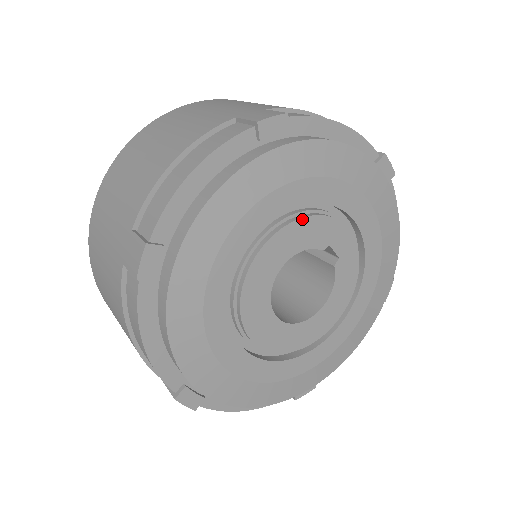
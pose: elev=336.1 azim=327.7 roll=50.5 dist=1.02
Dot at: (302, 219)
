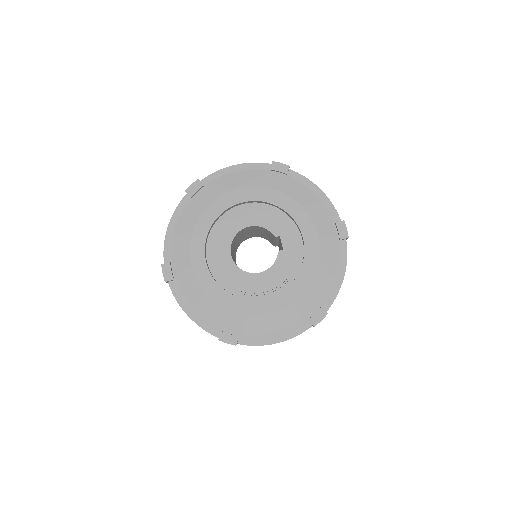
Dot at: (270, 210)
